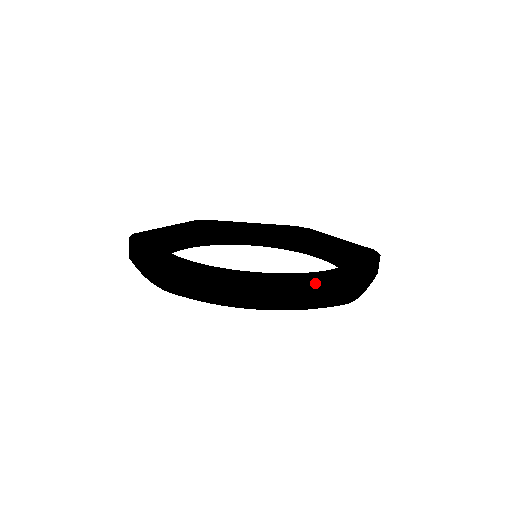
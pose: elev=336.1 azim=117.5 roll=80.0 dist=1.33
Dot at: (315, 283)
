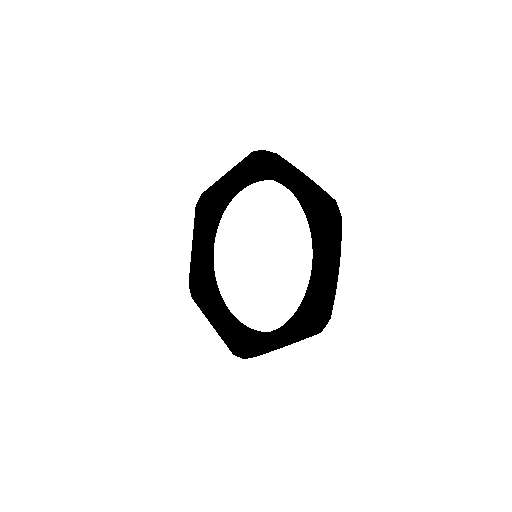
Dot at: (227, 346)
